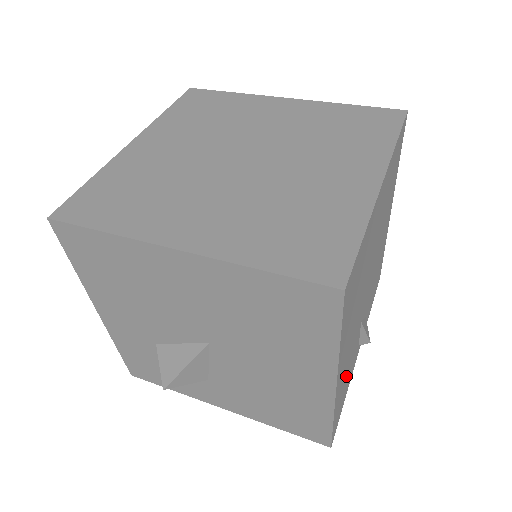
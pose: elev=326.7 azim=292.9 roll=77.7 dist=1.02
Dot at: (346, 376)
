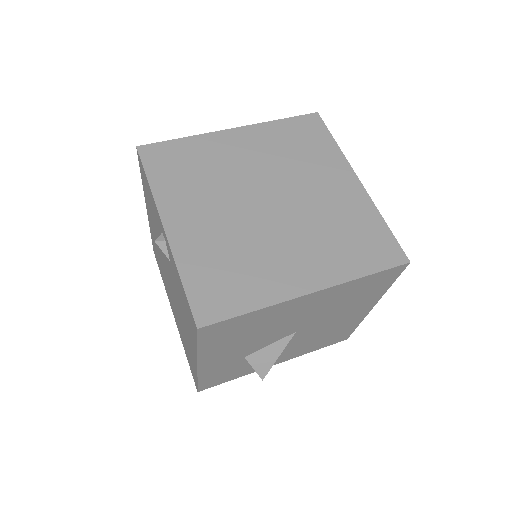
Dot at: occluded
